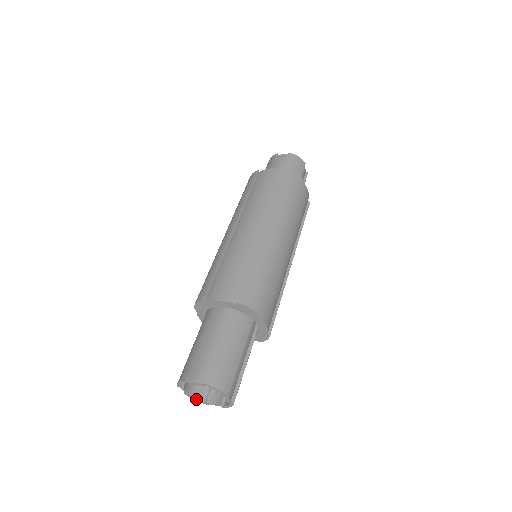
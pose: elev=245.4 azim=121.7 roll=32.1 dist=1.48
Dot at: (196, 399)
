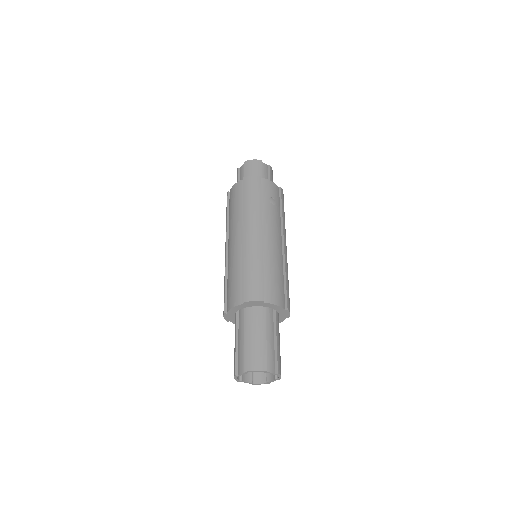
Dot at: (259, 384)
